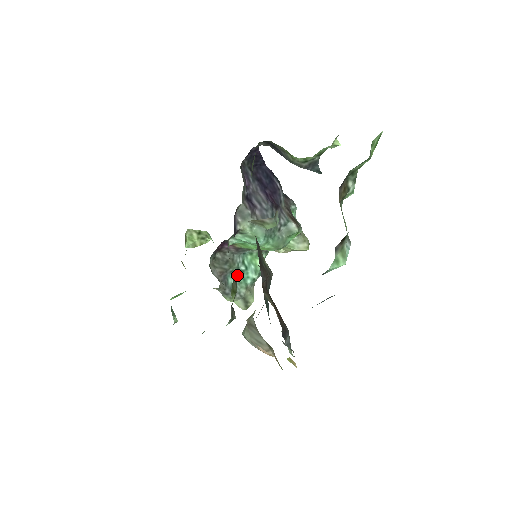
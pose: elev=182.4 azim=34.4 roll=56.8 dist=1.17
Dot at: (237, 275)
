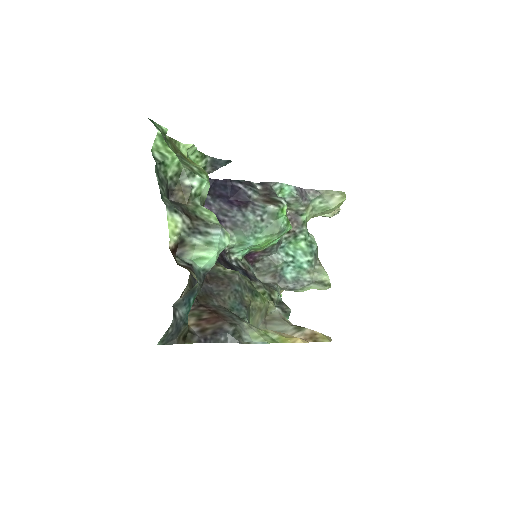
Dot at: (291, 268)
